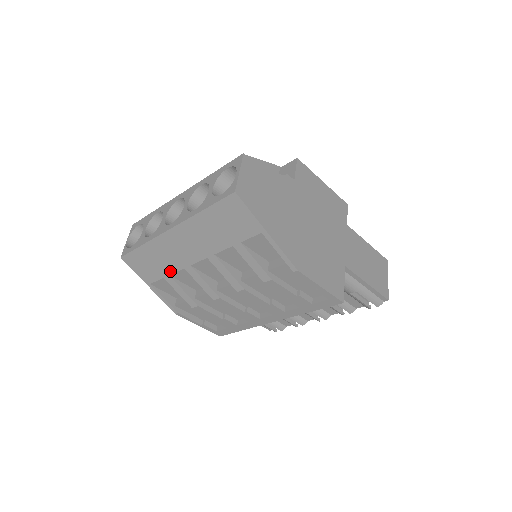
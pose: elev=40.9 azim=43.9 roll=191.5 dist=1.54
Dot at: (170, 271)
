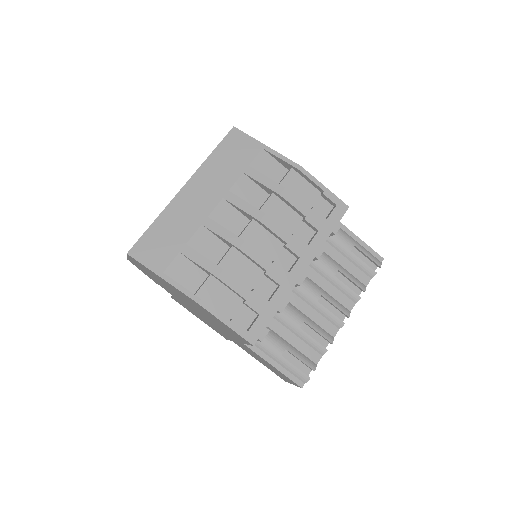
Dot at: (186, 238)
